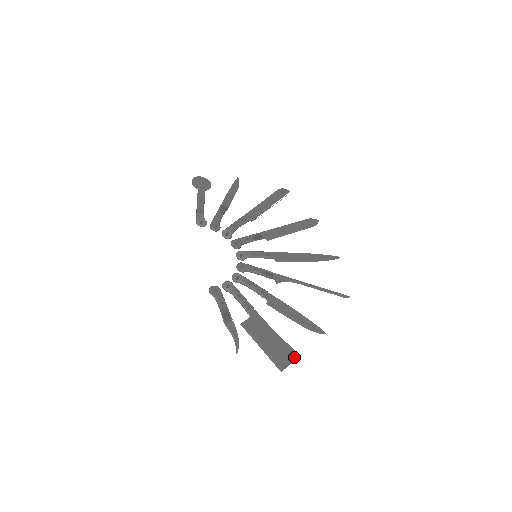
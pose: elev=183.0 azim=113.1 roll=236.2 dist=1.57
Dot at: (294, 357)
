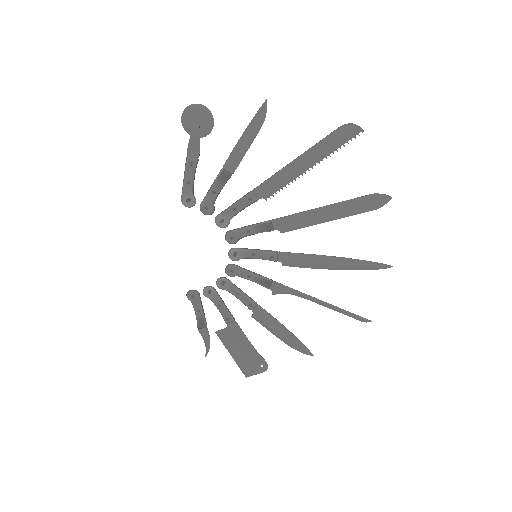
Dot at: (264, 369)
